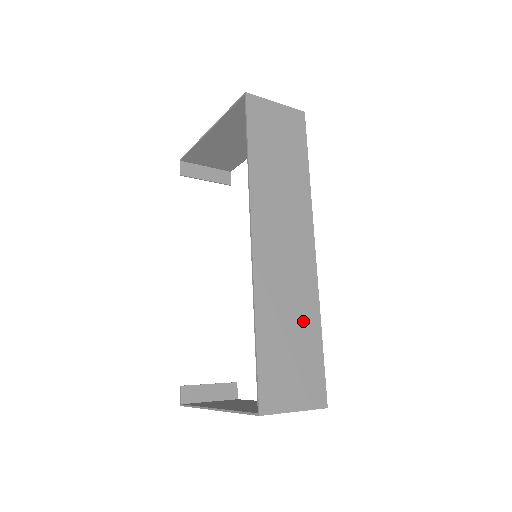
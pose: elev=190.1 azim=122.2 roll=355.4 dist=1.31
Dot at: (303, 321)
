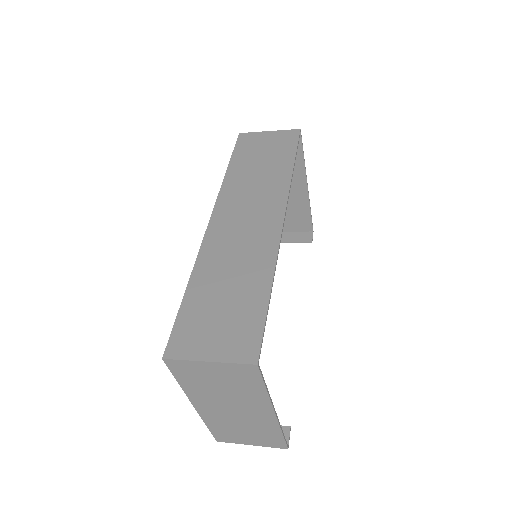
Dot at: (248, 279)
